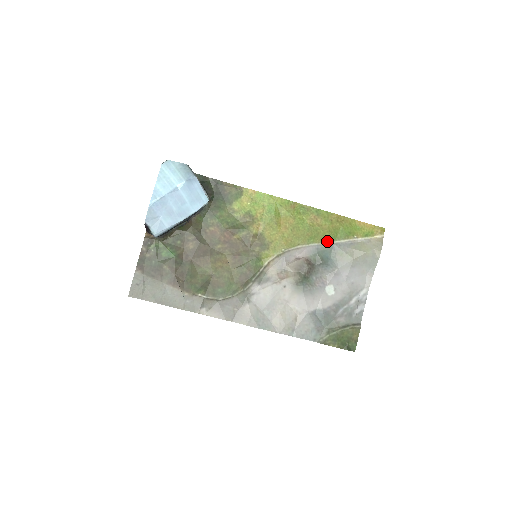
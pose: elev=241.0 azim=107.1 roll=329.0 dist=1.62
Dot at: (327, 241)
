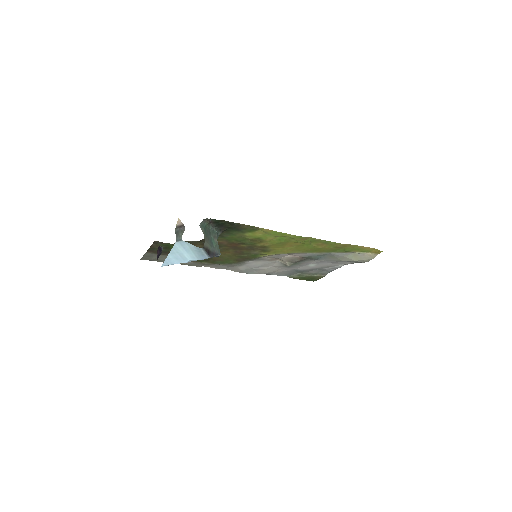
Dot at: (325, 252)
